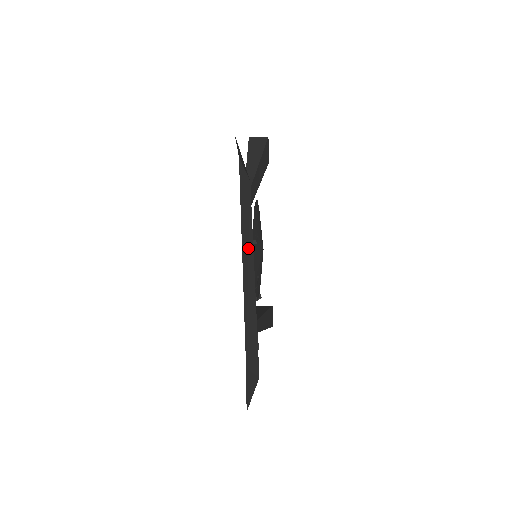
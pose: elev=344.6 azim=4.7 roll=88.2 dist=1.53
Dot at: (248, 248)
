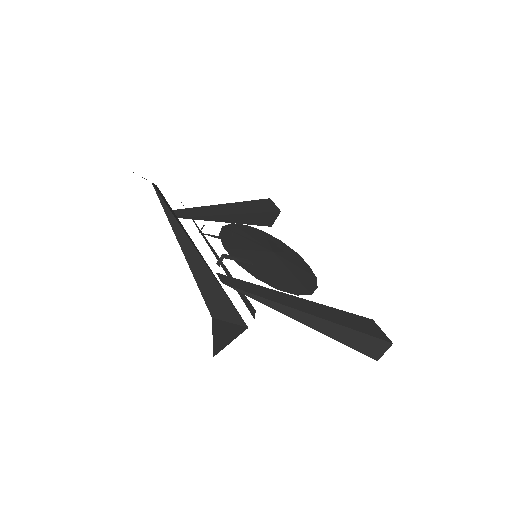
Dot at: (168, 219)
